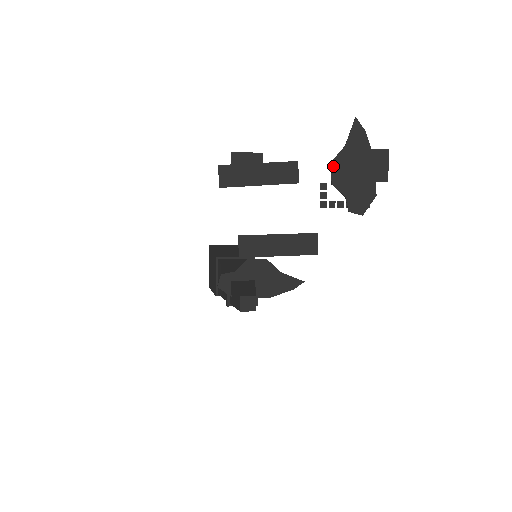
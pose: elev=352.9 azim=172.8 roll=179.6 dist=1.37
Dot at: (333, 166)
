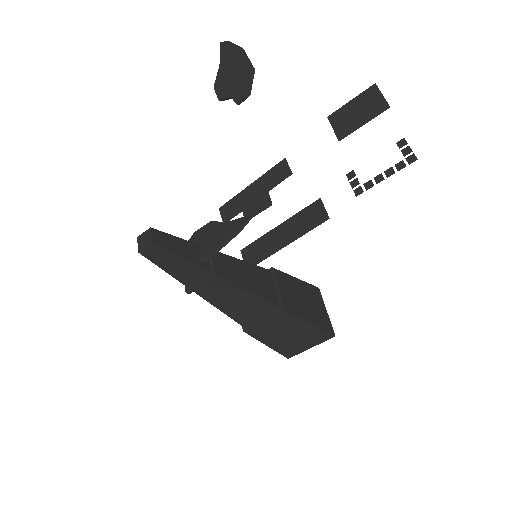
Dot at: (216, 87)
